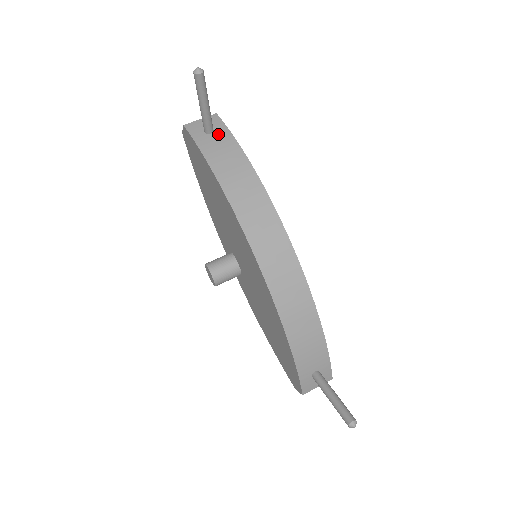
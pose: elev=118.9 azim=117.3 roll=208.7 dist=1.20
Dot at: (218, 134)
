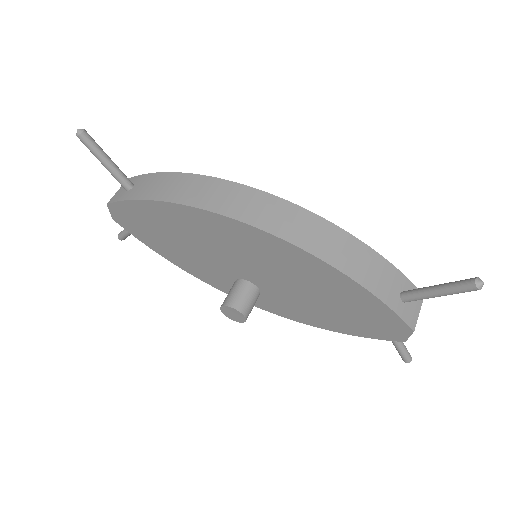
Dot at: (139, 182)
